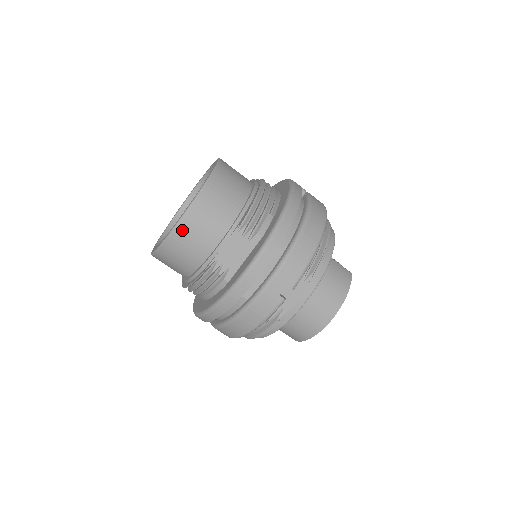
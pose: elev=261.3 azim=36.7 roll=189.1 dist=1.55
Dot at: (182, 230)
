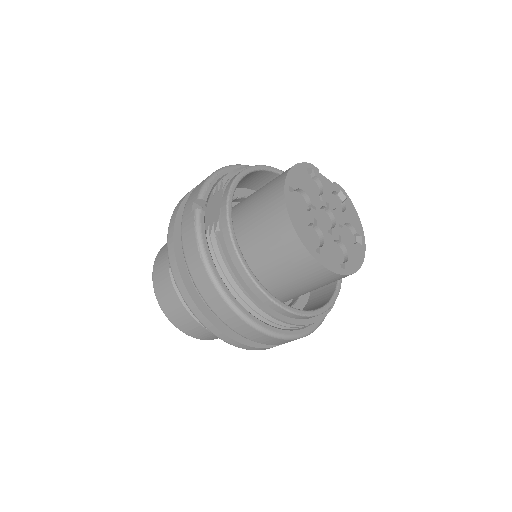
Dot at: (156, 273)
